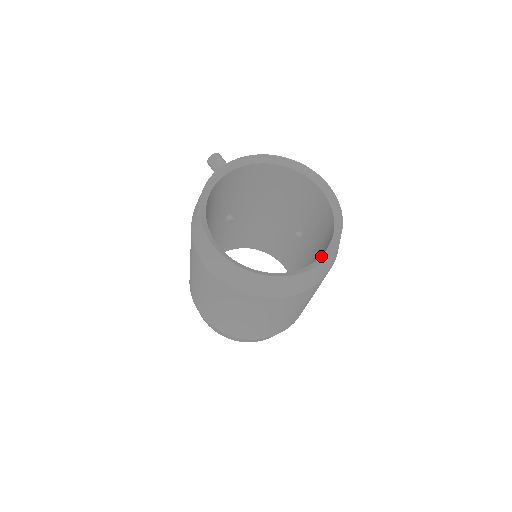
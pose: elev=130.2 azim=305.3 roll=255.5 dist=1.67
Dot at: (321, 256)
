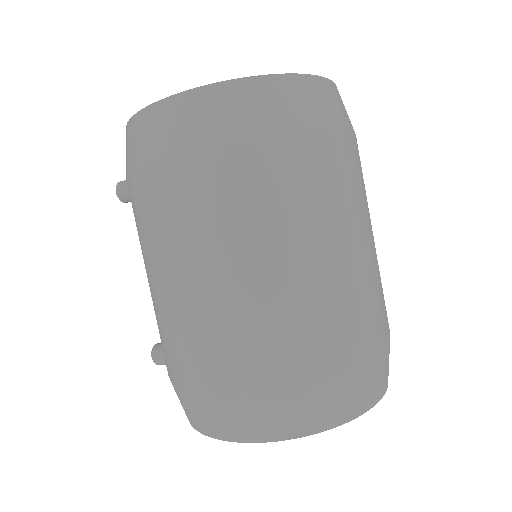
Dot at: occluded
